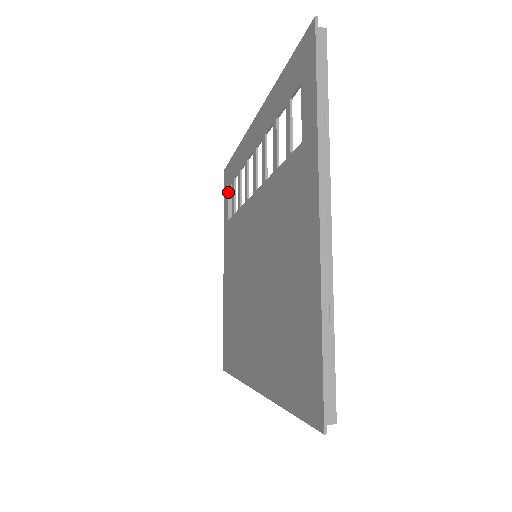
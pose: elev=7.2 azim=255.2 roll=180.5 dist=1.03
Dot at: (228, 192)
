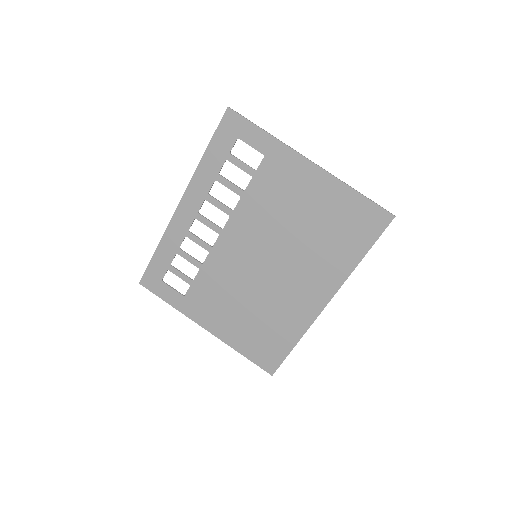
Dot at: (165, 284)
